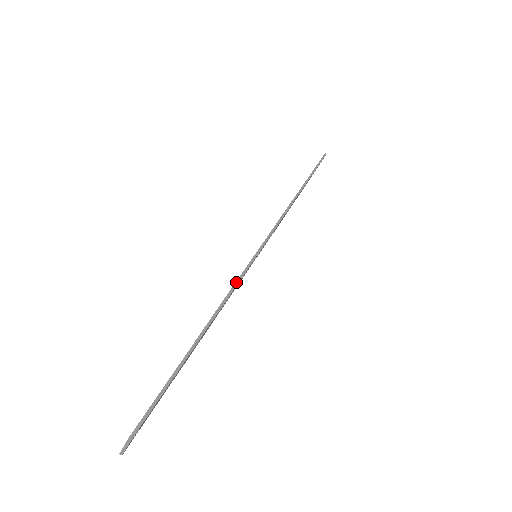
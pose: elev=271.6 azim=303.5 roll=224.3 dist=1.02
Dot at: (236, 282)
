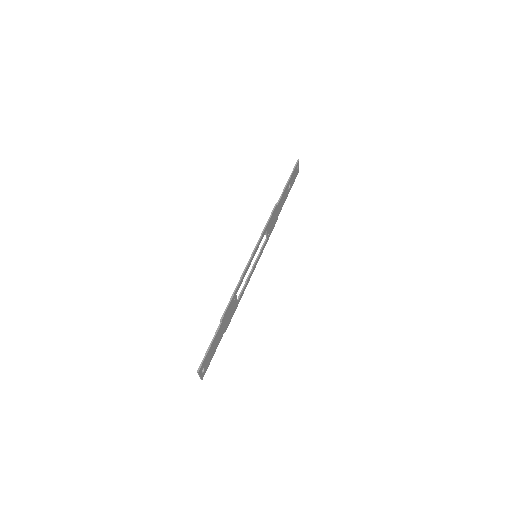
Dot at: (239, 280)
